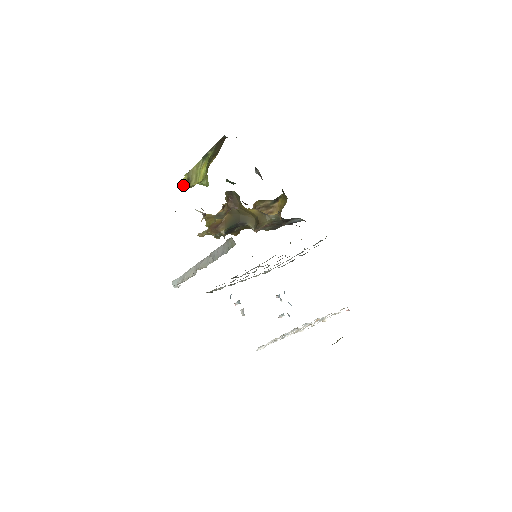
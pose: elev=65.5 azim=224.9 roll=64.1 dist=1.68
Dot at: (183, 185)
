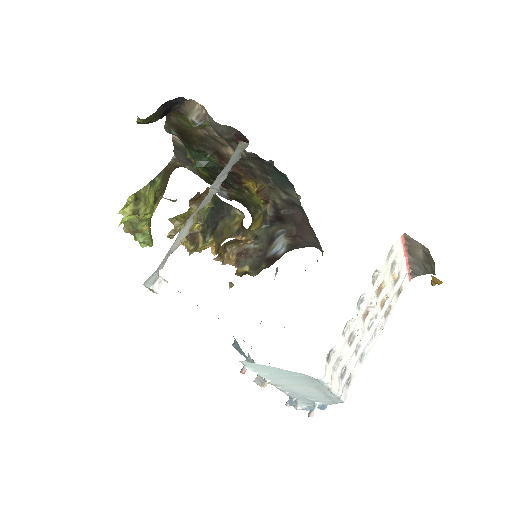
Dot at: (129, 208)
